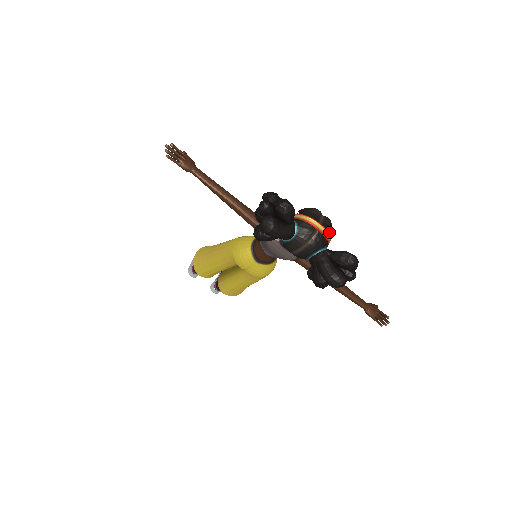
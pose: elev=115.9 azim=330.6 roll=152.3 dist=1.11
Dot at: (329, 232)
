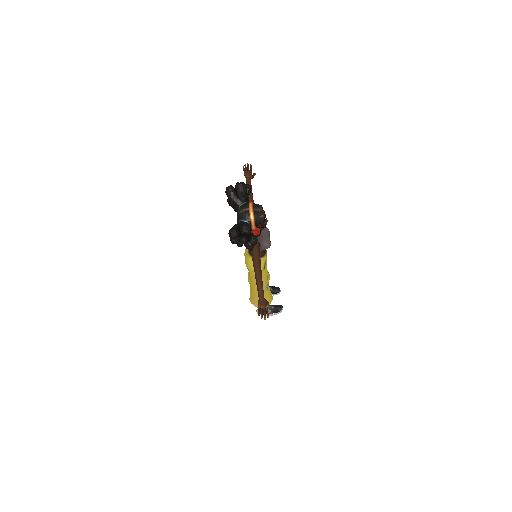
Dot at: (256, 217)
